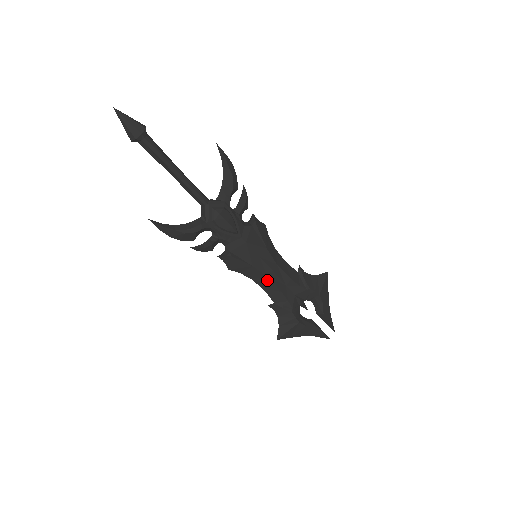
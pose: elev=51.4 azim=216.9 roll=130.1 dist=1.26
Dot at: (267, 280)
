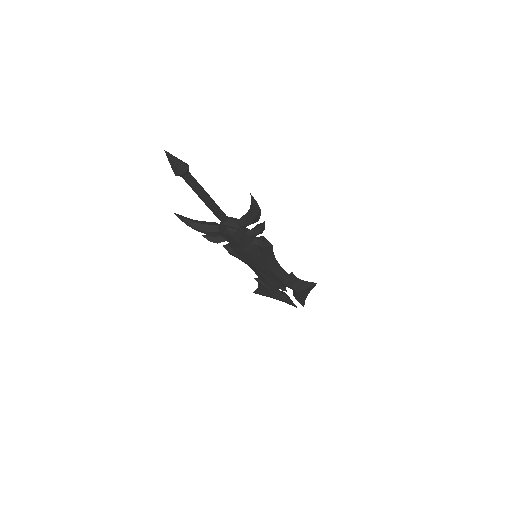
Dot at: (257, 271)
